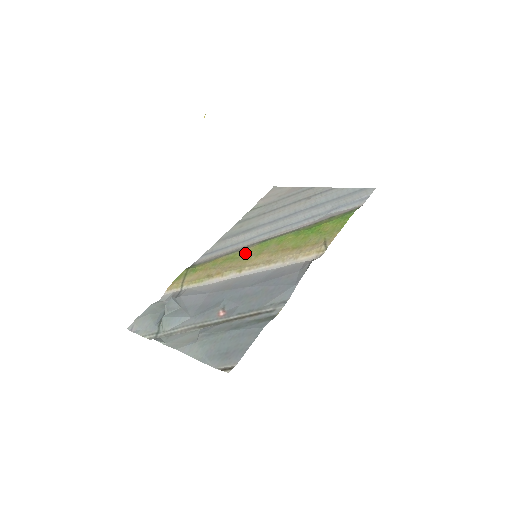
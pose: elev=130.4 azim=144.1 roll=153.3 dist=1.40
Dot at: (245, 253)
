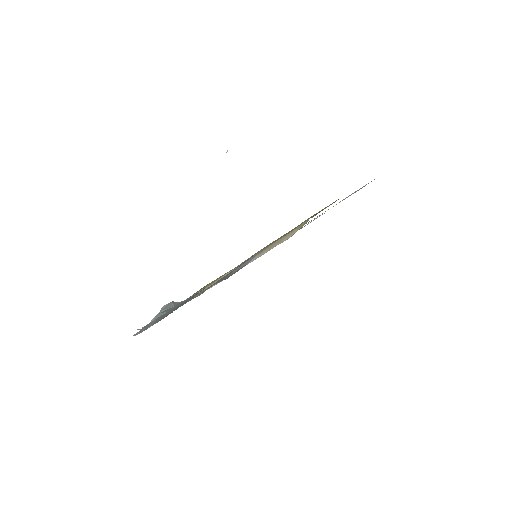
Dot at: occluded
